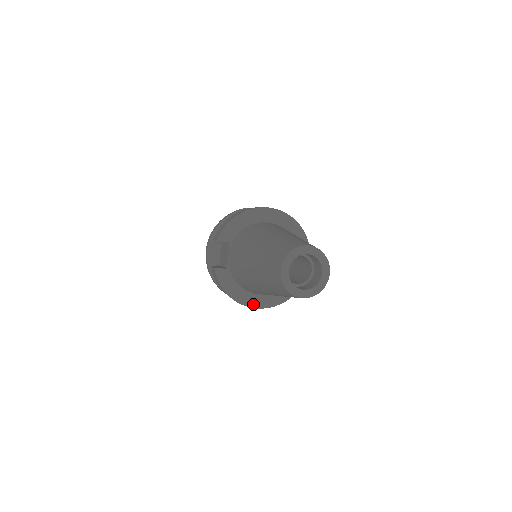
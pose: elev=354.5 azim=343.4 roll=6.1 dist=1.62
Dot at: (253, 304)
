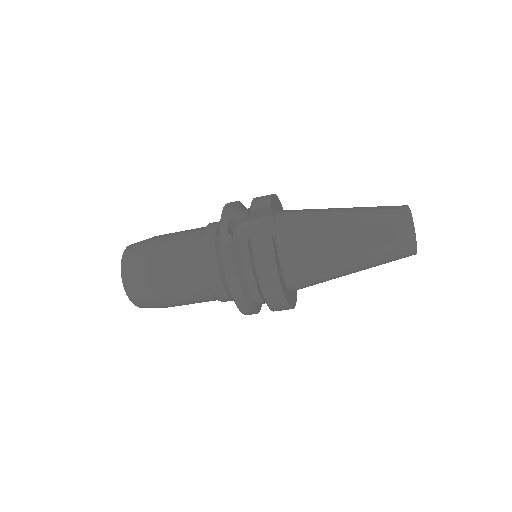
Dot at: (286, 296)
